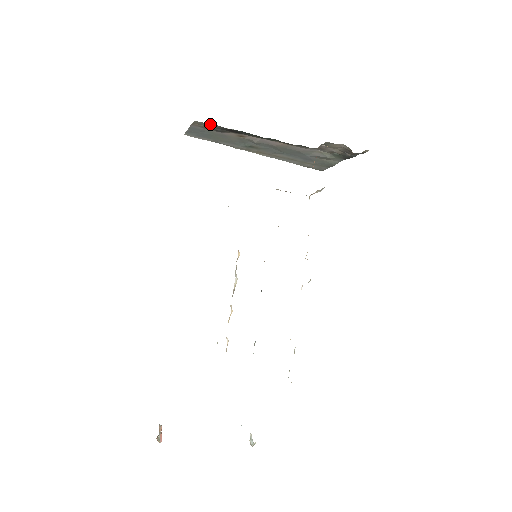
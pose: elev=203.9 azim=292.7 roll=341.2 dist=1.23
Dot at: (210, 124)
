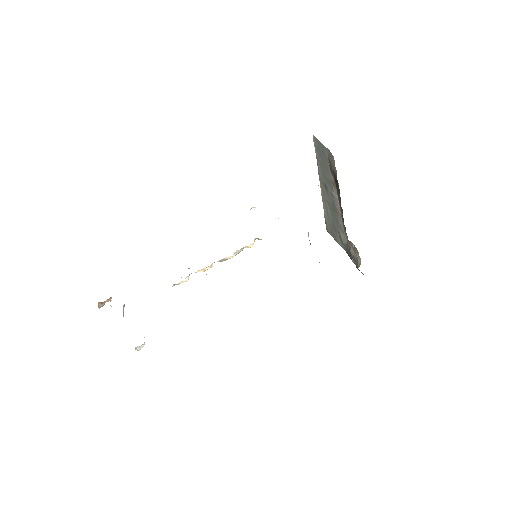
Dot at: occluded
